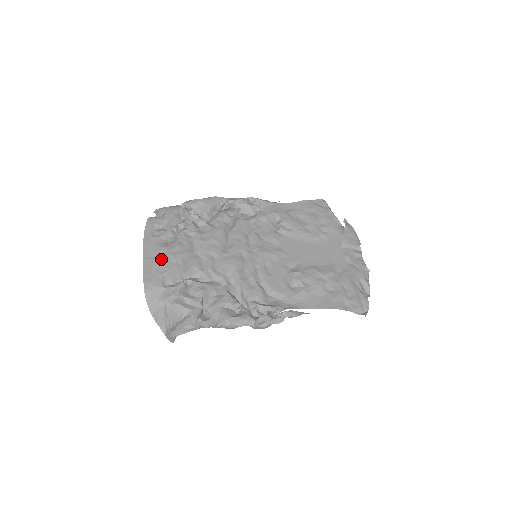
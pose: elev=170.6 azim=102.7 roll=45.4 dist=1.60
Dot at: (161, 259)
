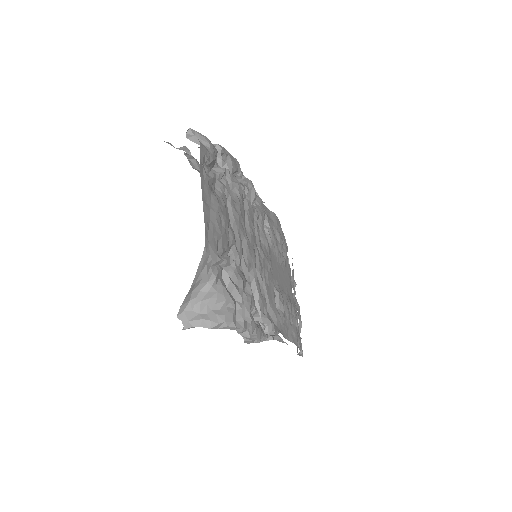
Dot at: (216, 214)
